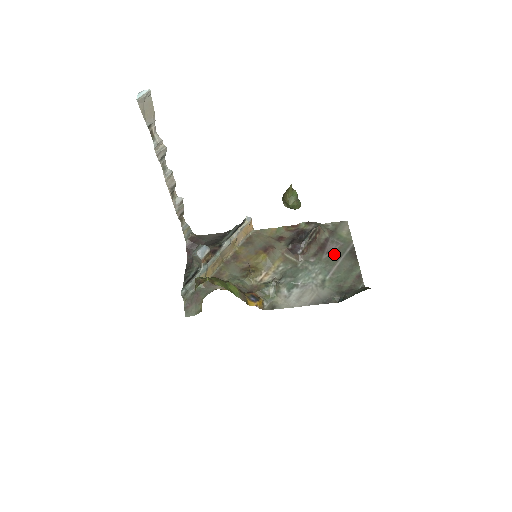
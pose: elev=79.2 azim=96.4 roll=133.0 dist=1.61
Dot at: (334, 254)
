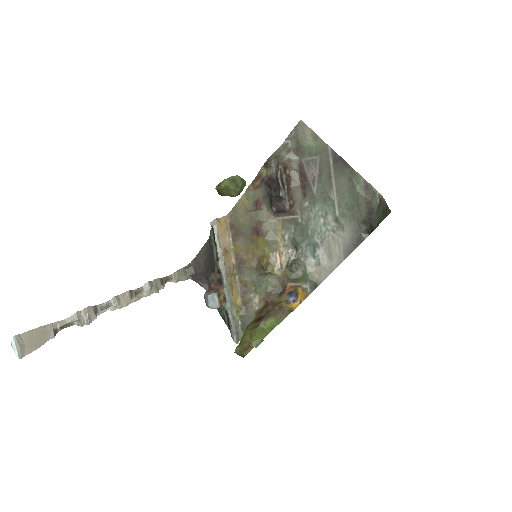
Dot at: (321, 179)
